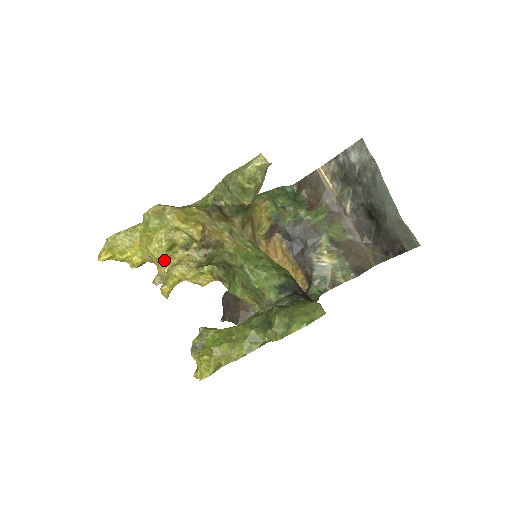
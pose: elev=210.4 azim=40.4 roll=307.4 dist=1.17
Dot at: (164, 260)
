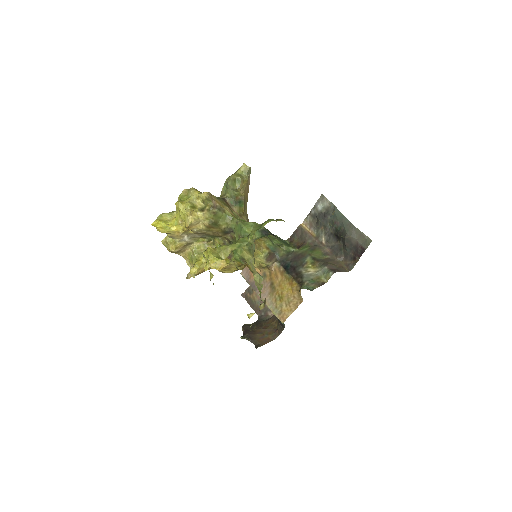
Dot at: (188, 211)
